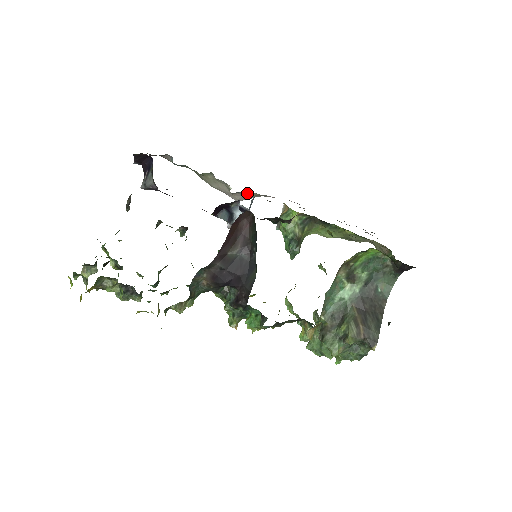
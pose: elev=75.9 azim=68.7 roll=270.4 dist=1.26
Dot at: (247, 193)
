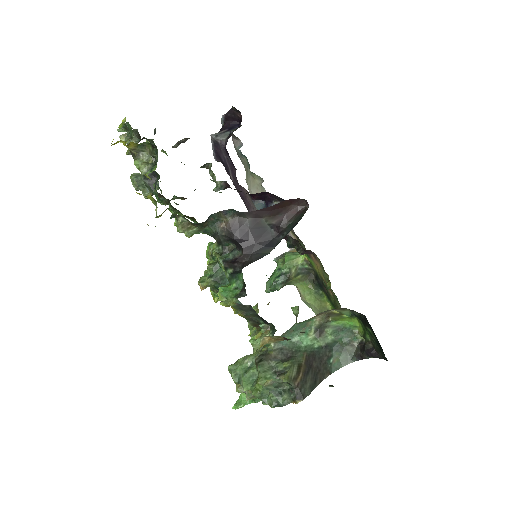
Dot at: occluded
